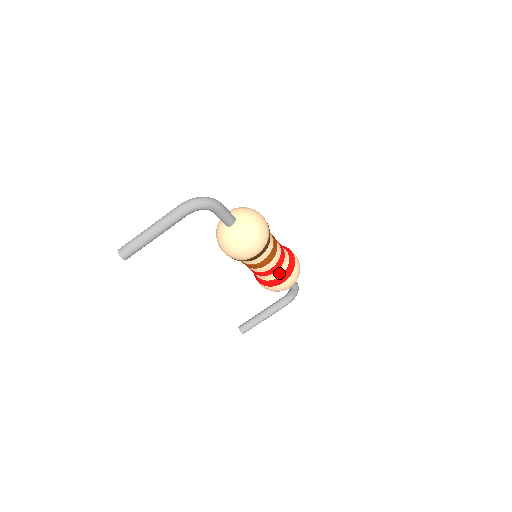
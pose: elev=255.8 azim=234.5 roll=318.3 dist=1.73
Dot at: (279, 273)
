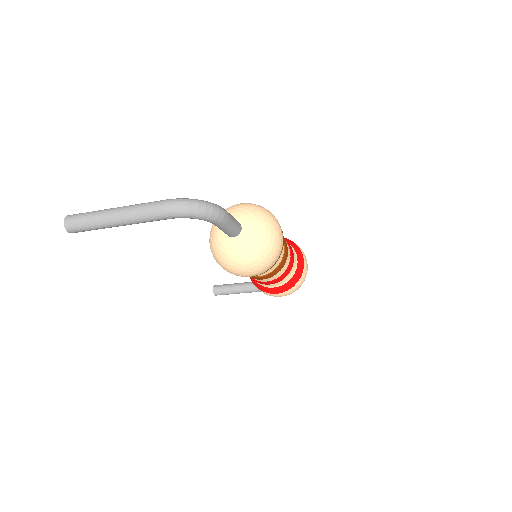
Dot at: (275, 285)
